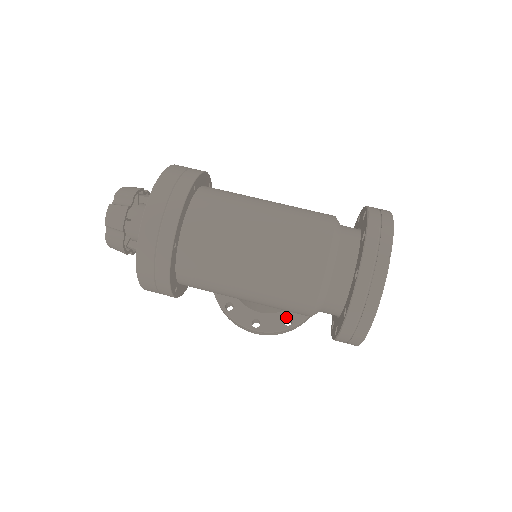
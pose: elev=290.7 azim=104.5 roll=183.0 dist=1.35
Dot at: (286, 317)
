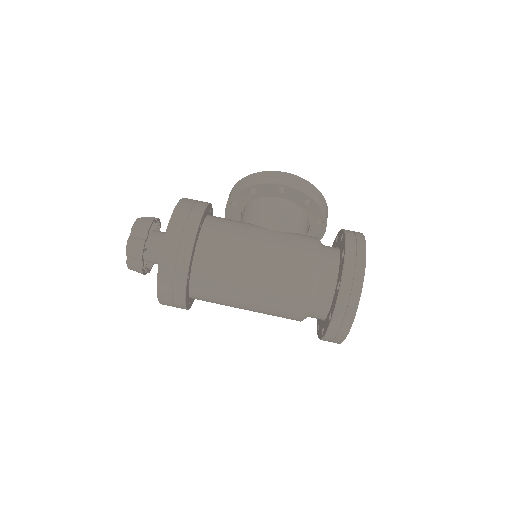
Dot at: occluded
